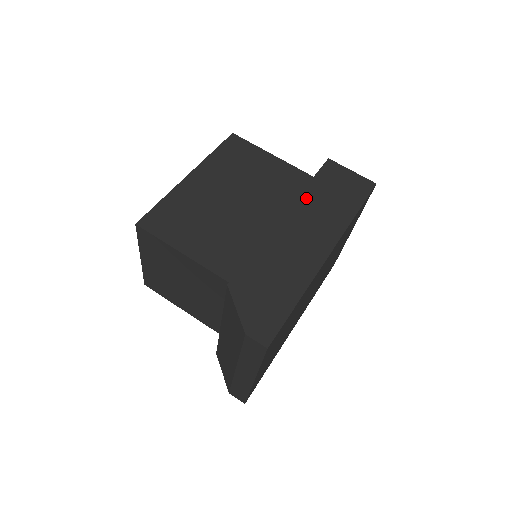
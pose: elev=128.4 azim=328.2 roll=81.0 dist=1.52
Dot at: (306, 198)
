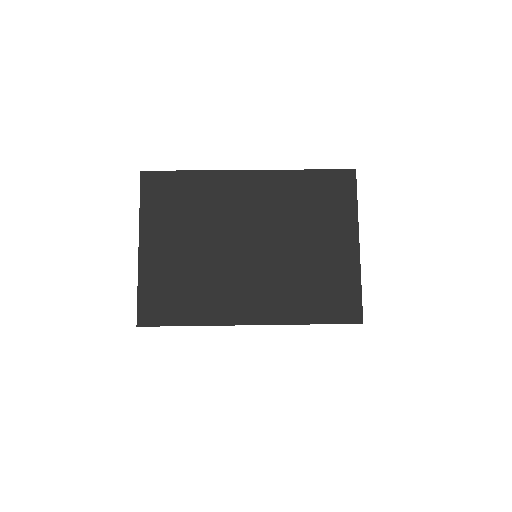
Dot at: occluded
